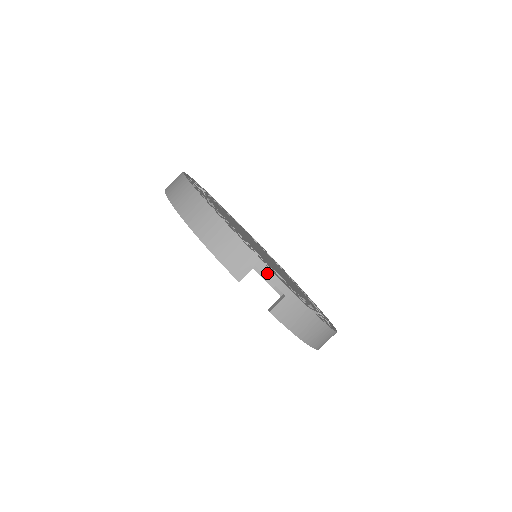
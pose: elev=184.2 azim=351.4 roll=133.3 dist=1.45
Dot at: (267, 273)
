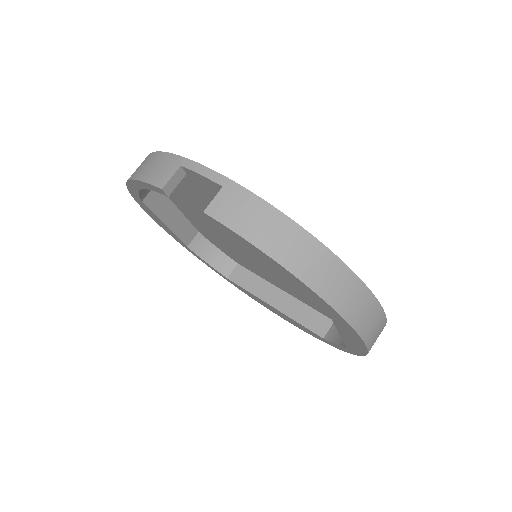
Dot at: (194, 168)
